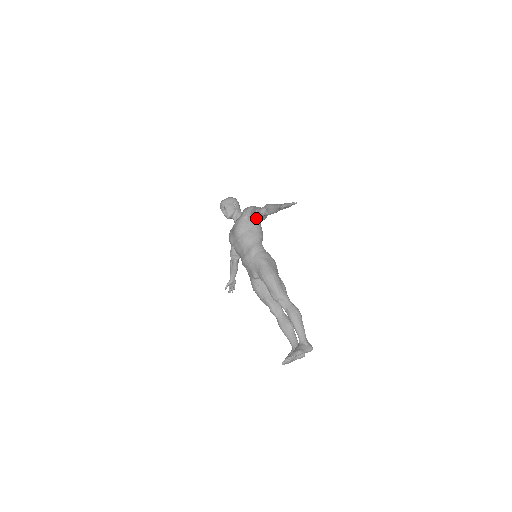
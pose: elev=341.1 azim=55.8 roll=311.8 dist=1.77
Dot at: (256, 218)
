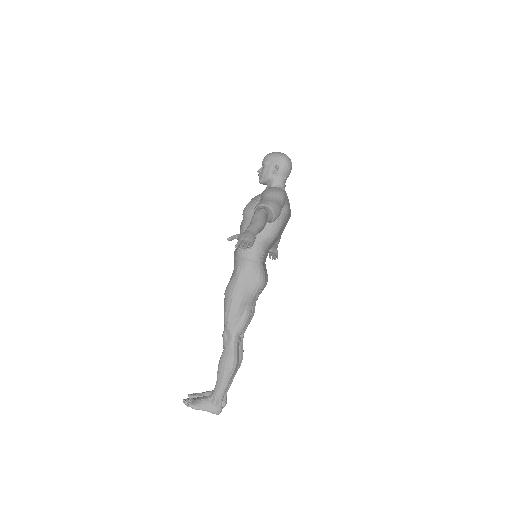
Dot at: occluded
